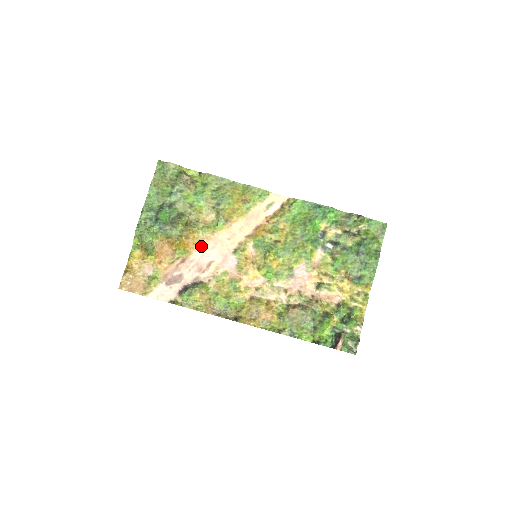
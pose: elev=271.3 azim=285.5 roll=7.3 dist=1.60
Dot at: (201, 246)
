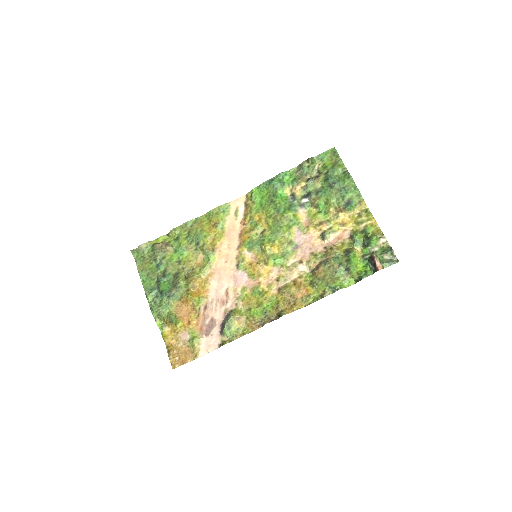
Dot at: (210, 285)
